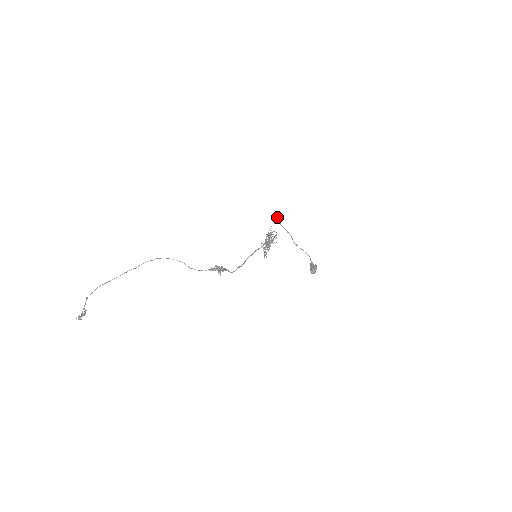
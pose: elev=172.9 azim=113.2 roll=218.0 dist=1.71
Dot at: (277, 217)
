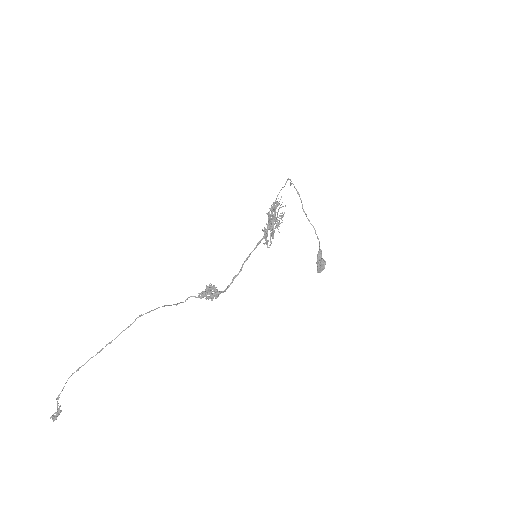
Dot at: occluded
